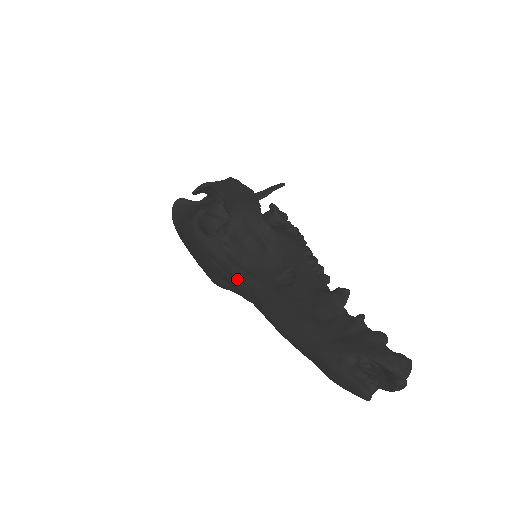
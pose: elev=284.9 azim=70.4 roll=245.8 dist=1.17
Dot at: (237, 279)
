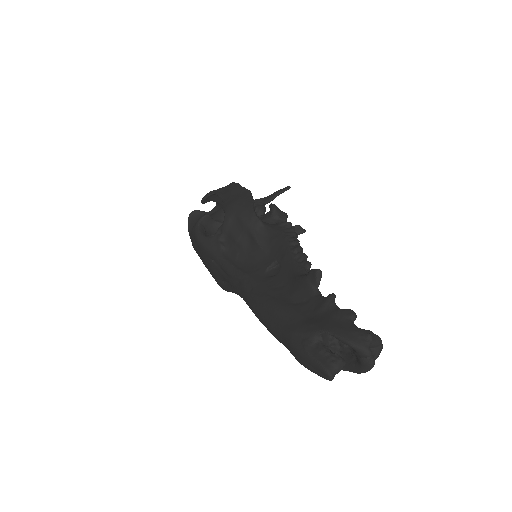
Dot at: (230, 276)
